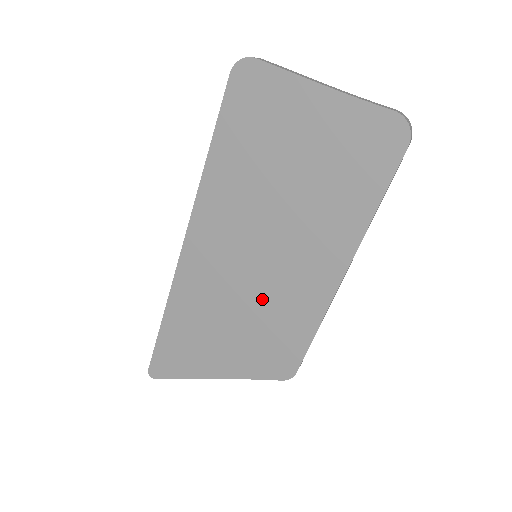
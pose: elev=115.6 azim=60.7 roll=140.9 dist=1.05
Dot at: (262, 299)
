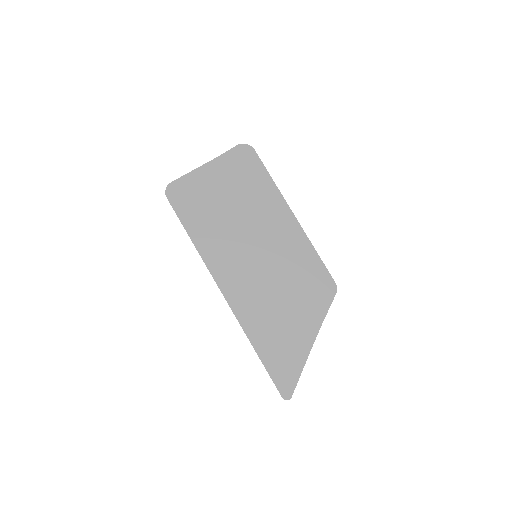
Dot at: (281, 268)
